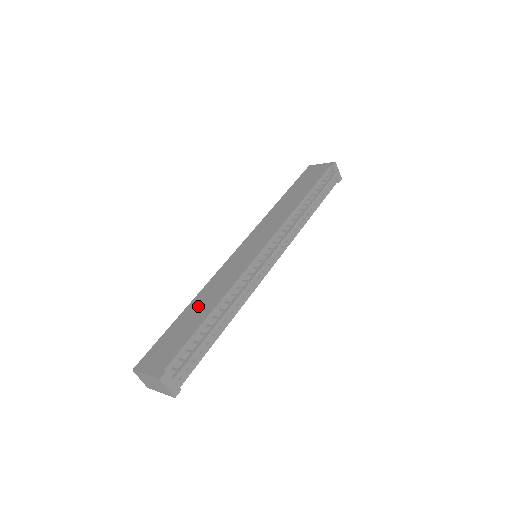
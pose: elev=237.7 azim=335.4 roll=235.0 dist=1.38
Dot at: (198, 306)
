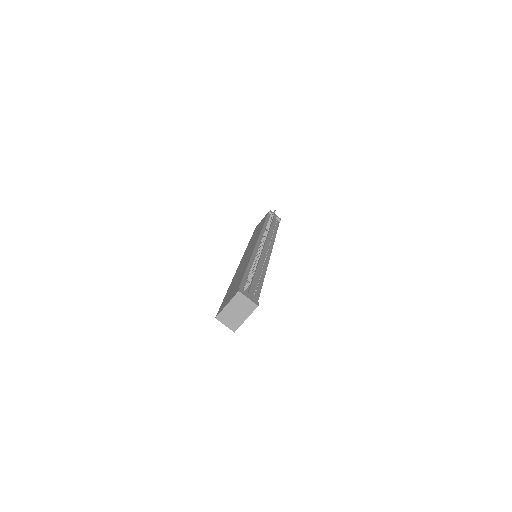
Dot at: (236, 278)
